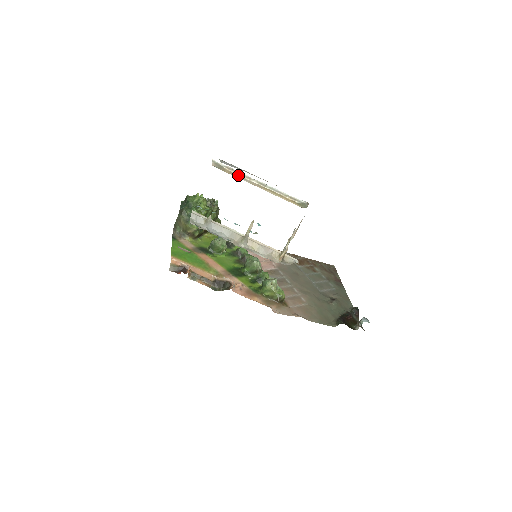
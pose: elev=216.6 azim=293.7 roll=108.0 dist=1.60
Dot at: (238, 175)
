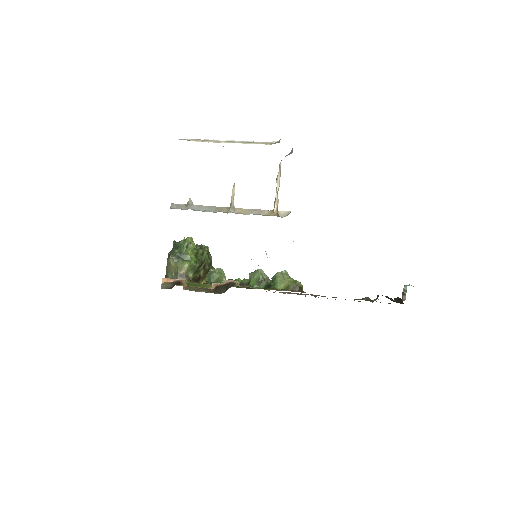
Dot at: occluded
